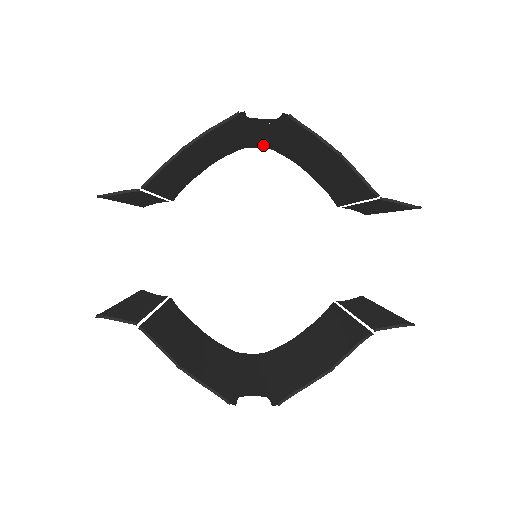
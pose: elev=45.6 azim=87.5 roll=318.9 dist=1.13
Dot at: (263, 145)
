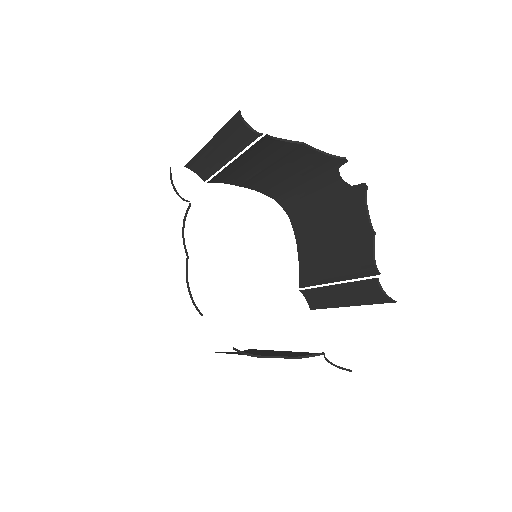
Dot at: (291, 208)
